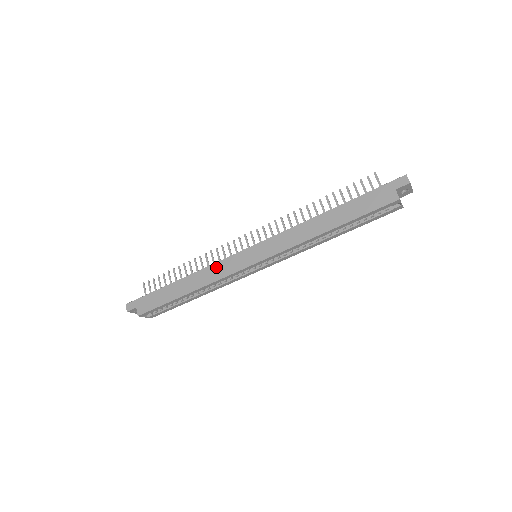
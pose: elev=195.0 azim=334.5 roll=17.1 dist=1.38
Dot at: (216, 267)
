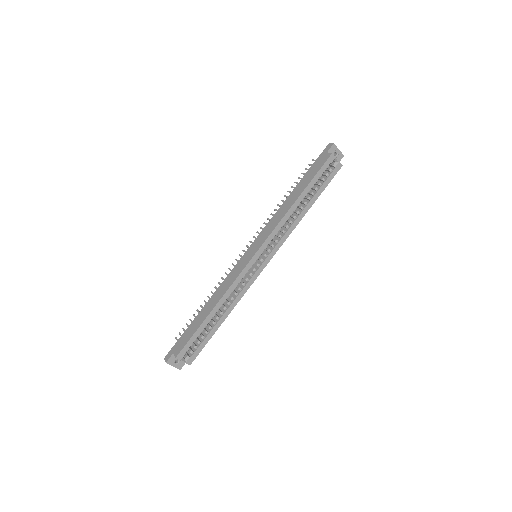
Dot at: (228, 279)
